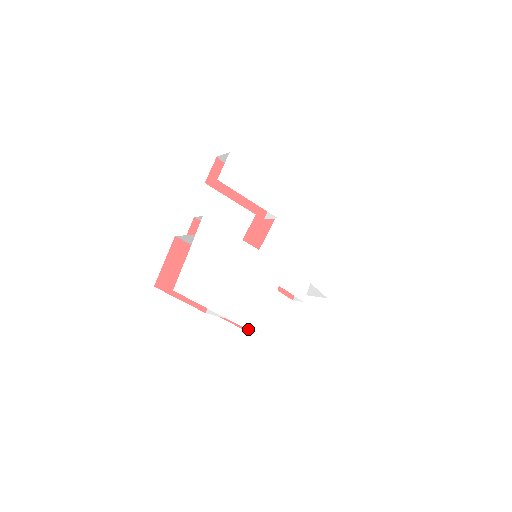
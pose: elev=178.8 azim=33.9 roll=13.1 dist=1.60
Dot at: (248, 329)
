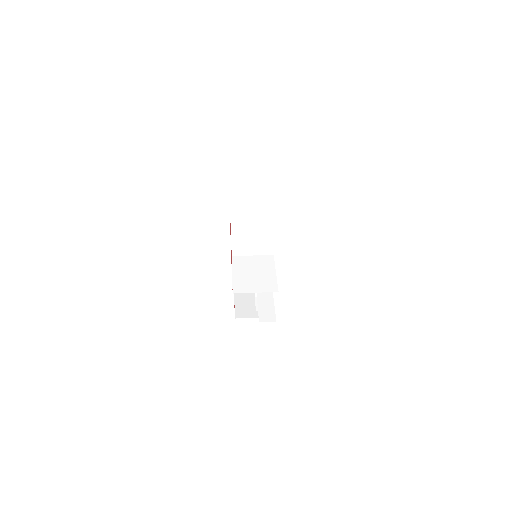
Dot at: occluded
